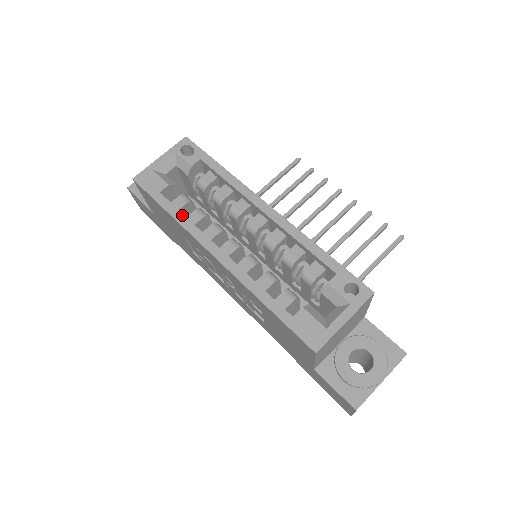
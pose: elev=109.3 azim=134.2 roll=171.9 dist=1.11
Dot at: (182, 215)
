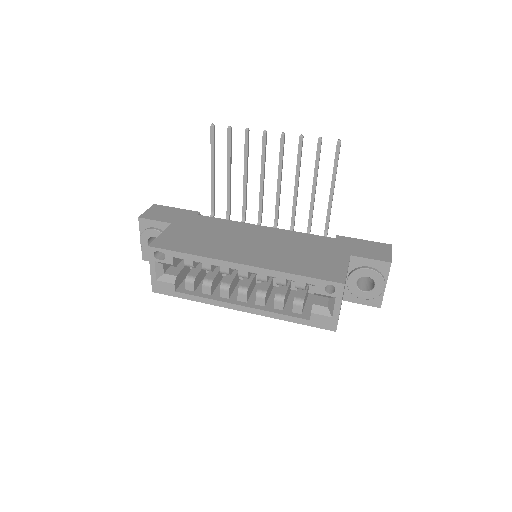
Dot at: (201, 298)
